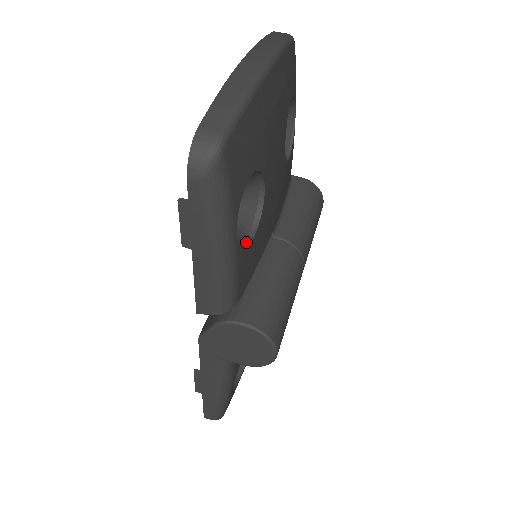
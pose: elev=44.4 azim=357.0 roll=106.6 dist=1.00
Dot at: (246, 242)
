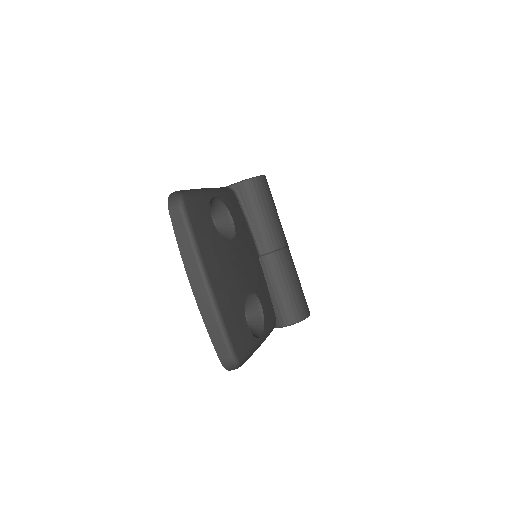
Dot at: (261, 313)
